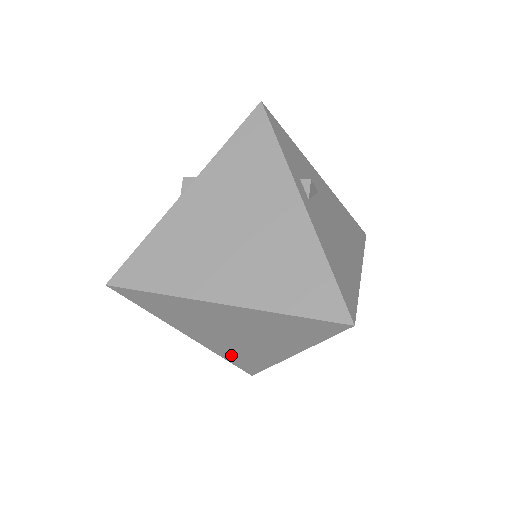
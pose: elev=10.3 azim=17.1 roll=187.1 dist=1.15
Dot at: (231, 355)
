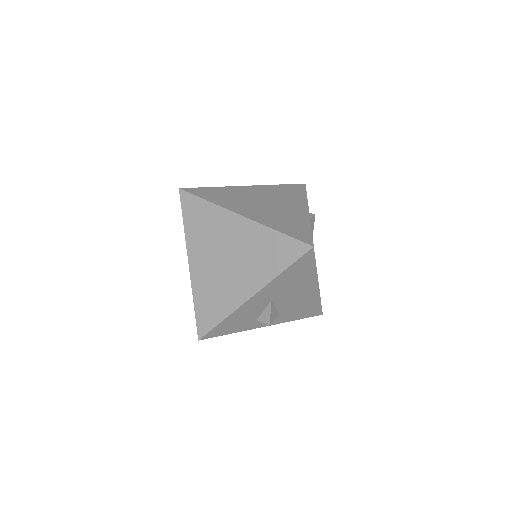
Dot at: (203, 297)
